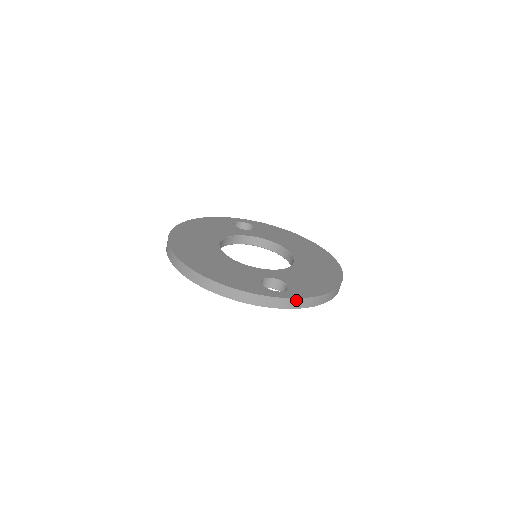
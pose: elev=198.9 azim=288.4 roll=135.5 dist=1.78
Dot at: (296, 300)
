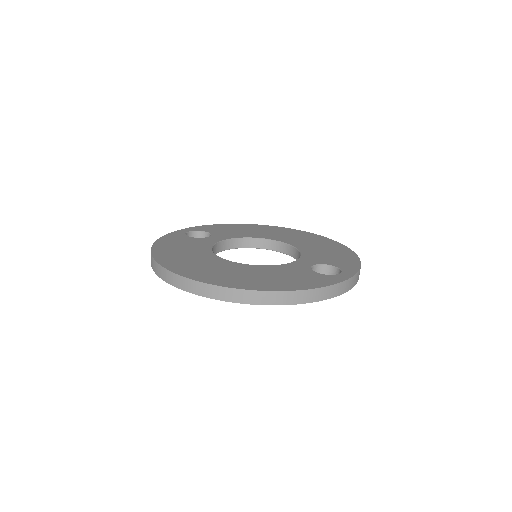
Dot at: (358, 274)
